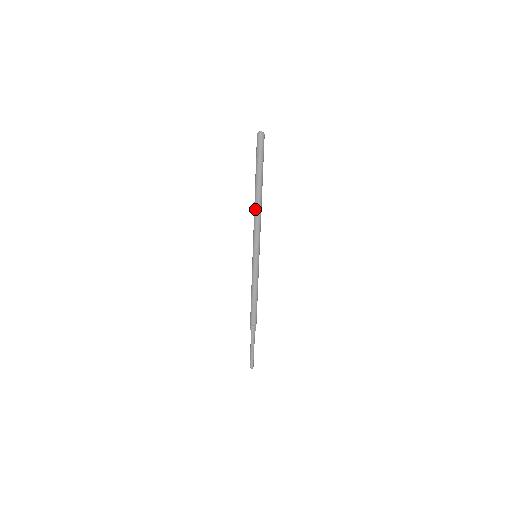
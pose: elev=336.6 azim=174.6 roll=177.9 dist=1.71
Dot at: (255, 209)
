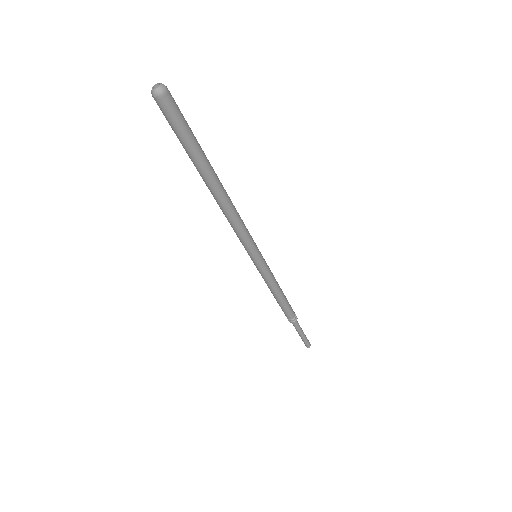
Dot at: (219, 206)
